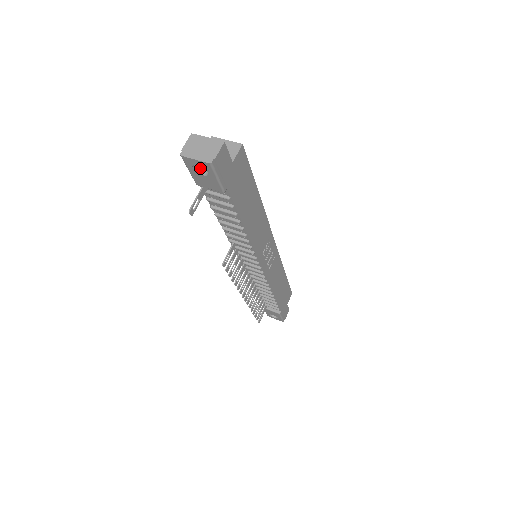
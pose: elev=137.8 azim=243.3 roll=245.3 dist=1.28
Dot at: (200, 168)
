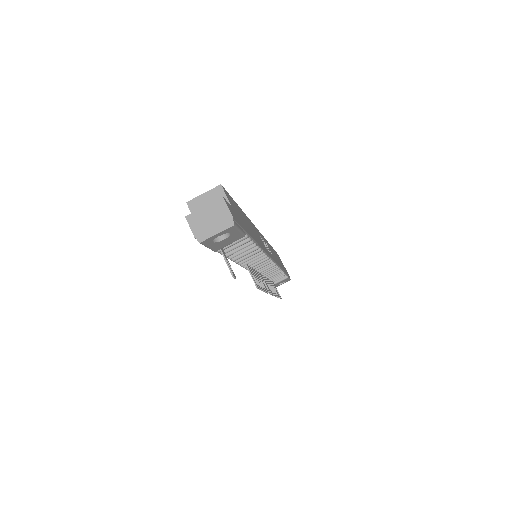
Dot at: occluded
